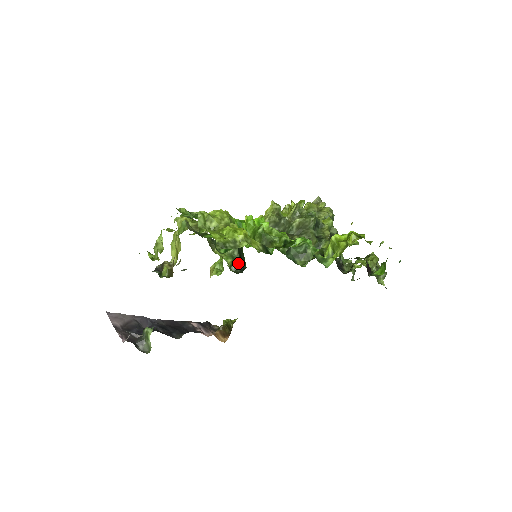
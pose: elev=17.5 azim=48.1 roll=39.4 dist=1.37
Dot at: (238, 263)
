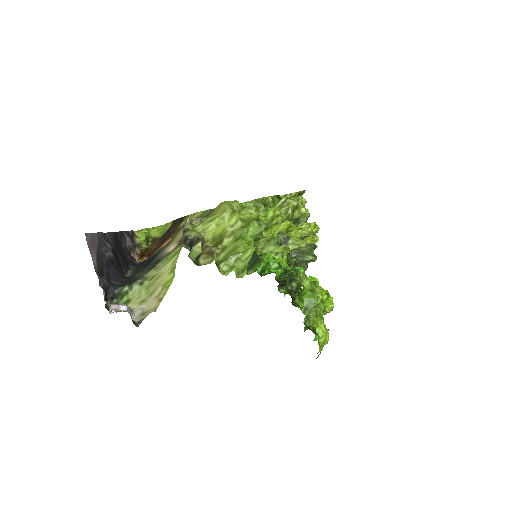
Dot at: occluded
